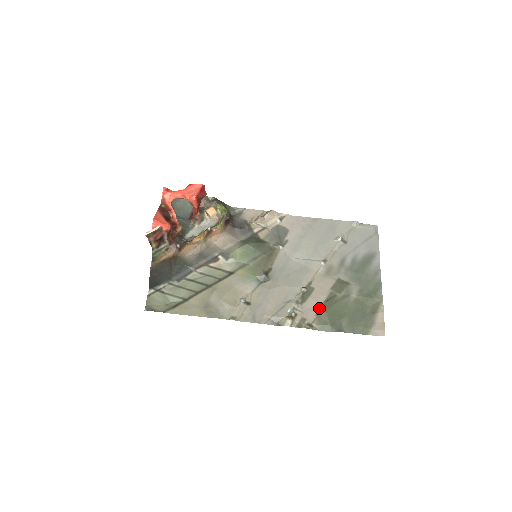
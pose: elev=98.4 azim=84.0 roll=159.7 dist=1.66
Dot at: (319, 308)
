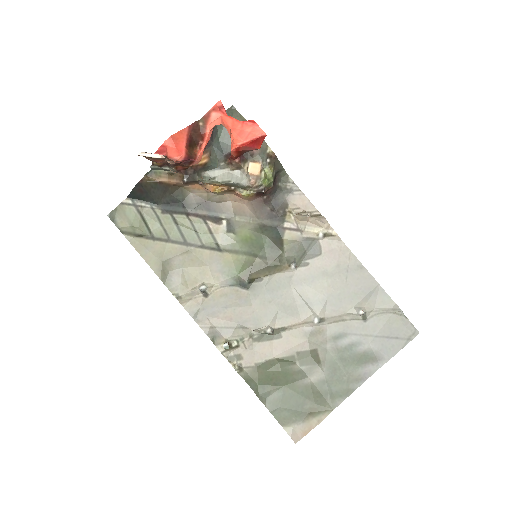
Dot at: (265, 360)
